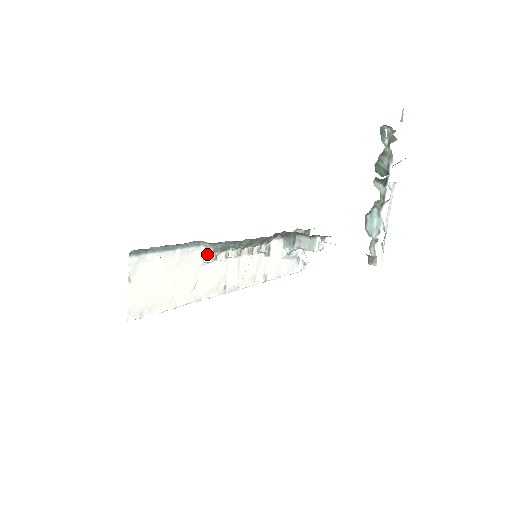
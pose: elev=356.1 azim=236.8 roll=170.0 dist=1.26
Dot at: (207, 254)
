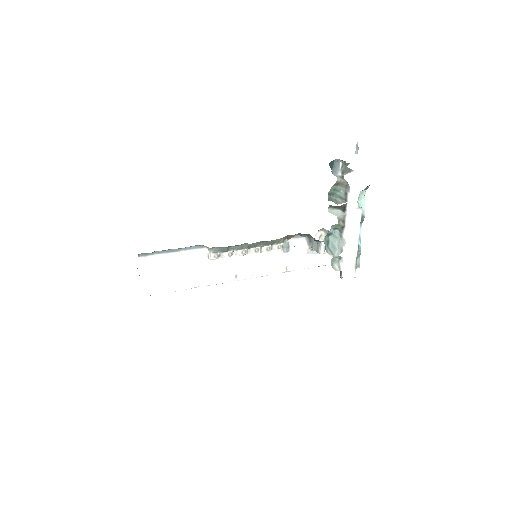
Dot at: (210, 254)
